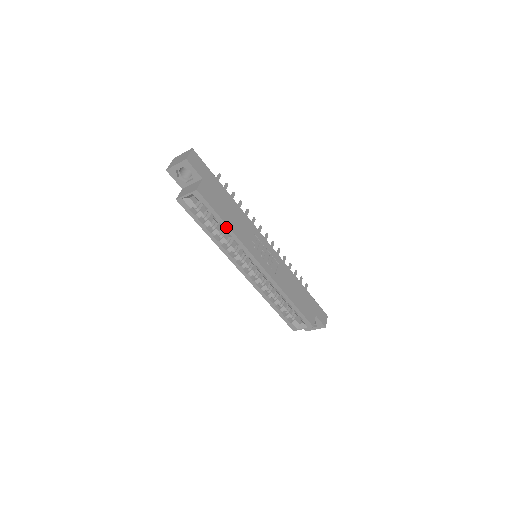
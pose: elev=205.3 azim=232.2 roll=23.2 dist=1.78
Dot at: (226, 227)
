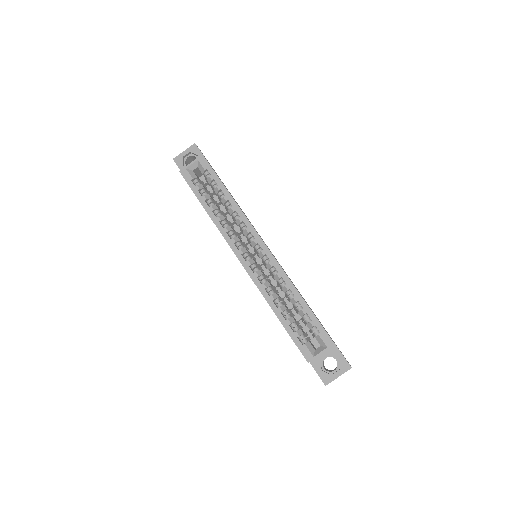
Dot at: (227, 195)
